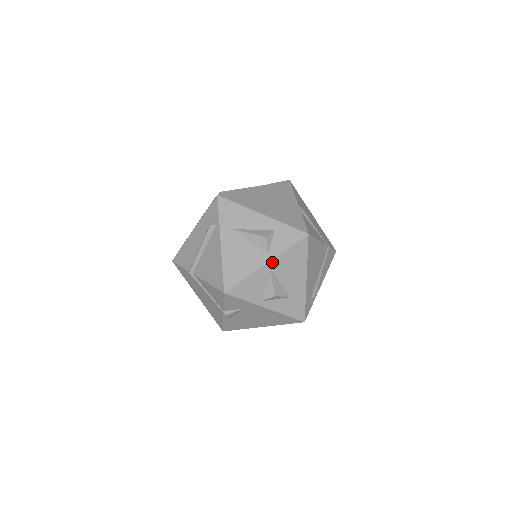
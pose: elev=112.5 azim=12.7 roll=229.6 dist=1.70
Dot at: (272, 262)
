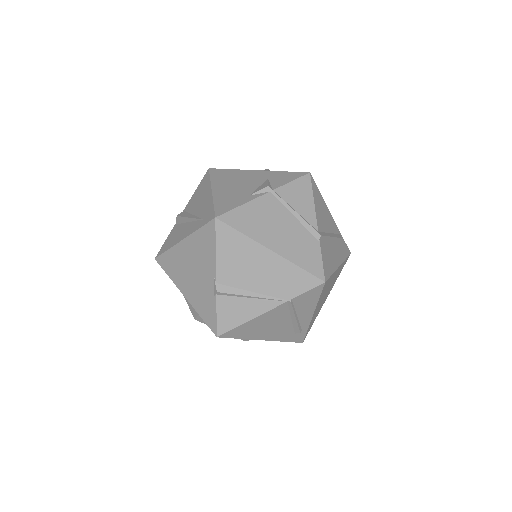
Dot at: occluded
